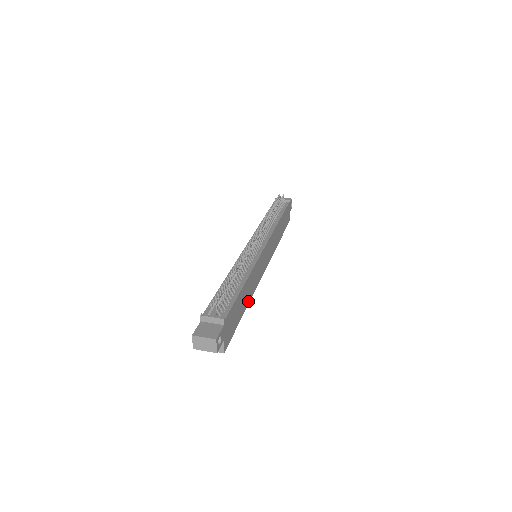
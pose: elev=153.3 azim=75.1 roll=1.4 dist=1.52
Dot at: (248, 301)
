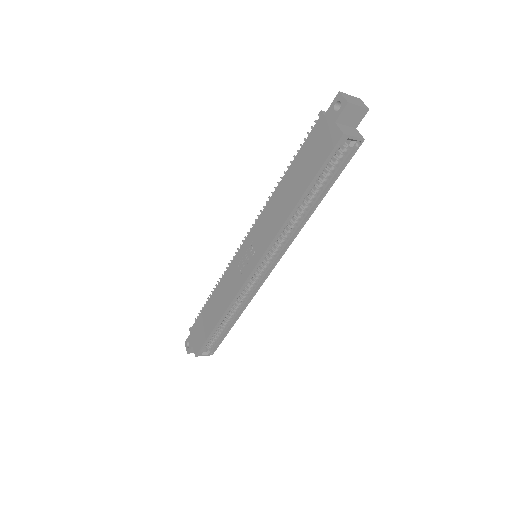
Dot at: (308, 214)
